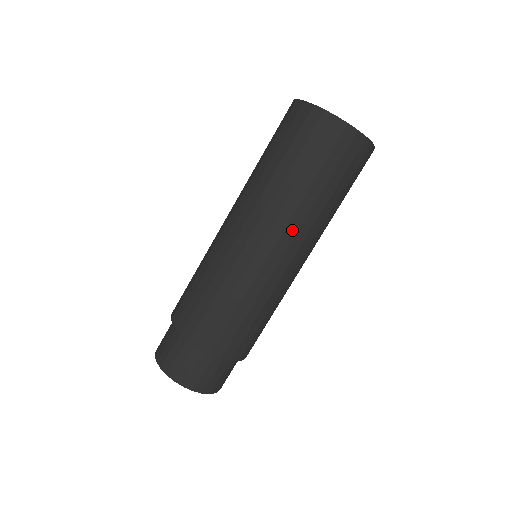
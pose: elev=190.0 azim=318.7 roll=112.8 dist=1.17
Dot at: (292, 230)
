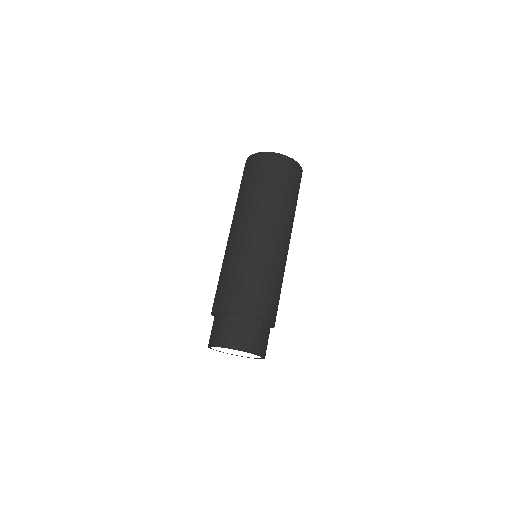
Dot at: (291, 230)
